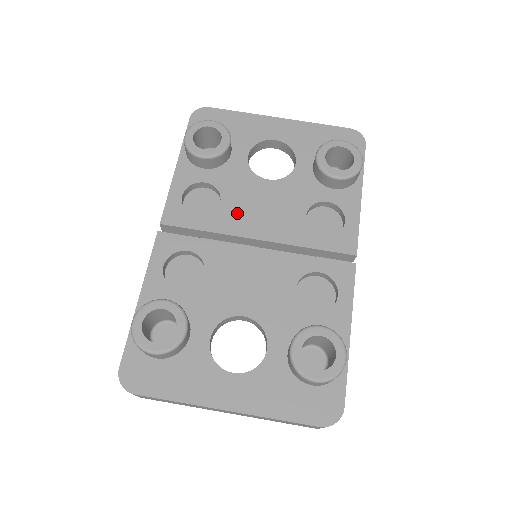
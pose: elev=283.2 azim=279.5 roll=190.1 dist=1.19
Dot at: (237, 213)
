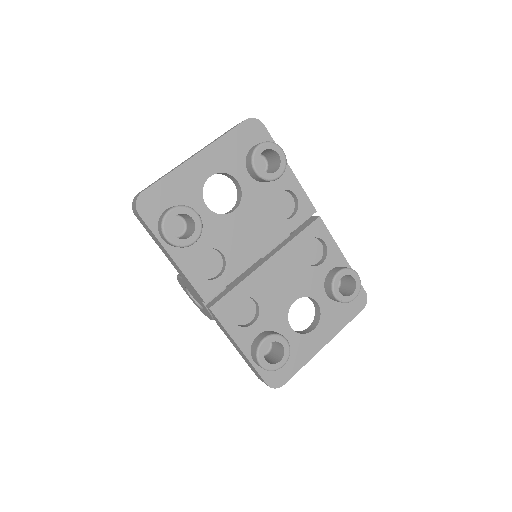
Dot at: (239, 251)
